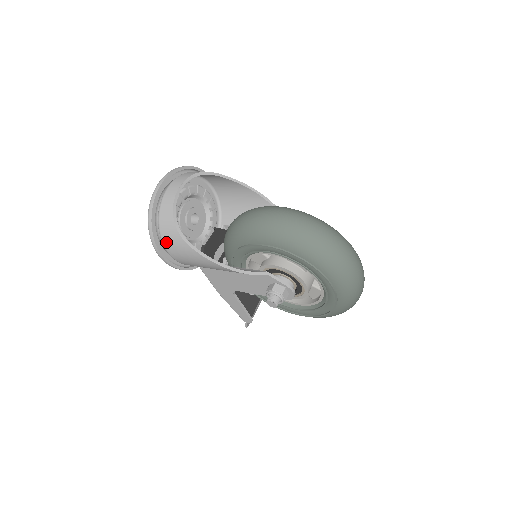
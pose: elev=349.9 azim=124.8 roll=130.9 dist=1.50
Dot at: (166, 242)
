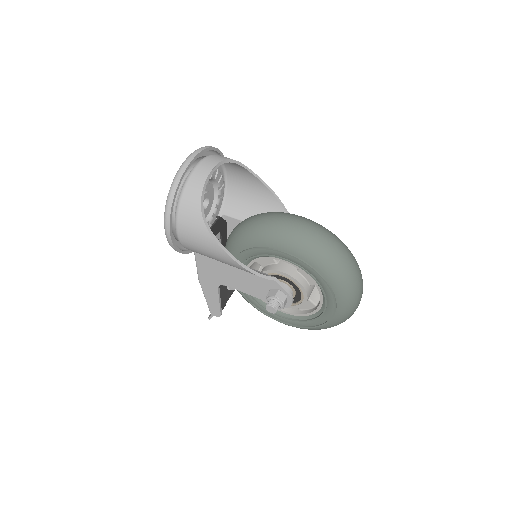
Dot at: (182, 223)
